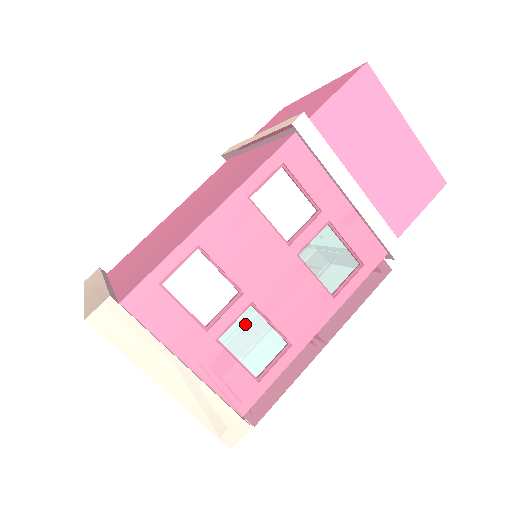
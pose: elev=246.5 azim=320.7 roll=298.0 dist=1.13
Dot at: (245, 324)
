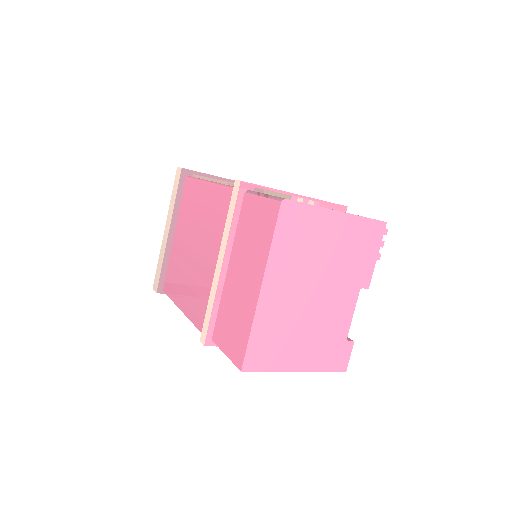
Dot at: occluded
